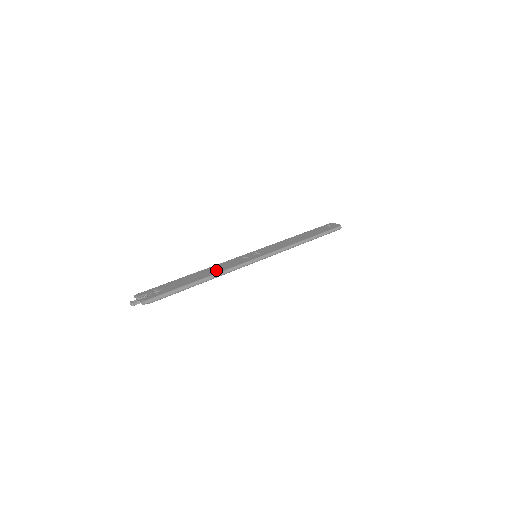
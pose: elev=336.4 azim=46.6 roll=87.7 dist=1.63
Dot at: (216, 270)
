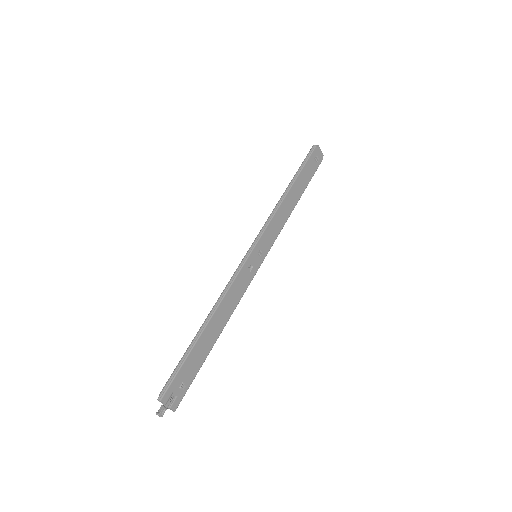
Dot at: (228, 312)
